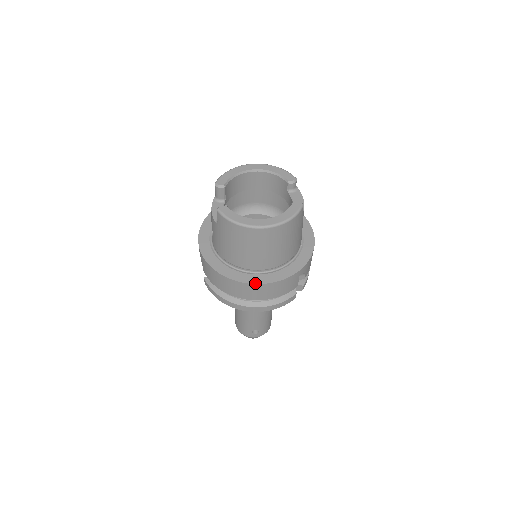
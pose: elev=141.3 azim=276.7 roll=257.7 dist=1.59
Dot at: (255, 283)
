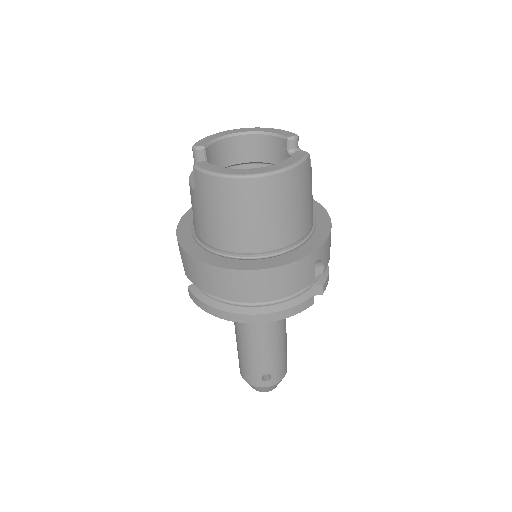
Dot at: (253, 269)
